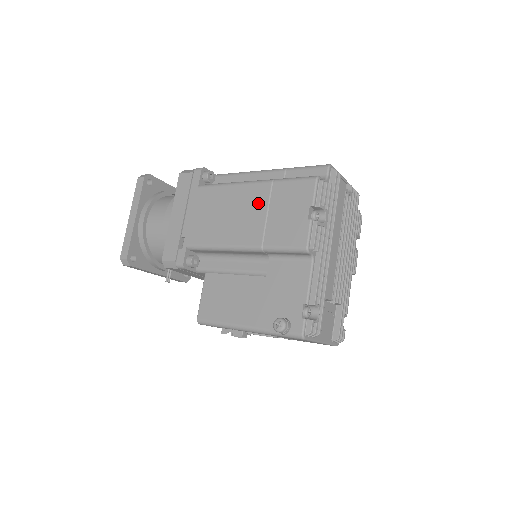
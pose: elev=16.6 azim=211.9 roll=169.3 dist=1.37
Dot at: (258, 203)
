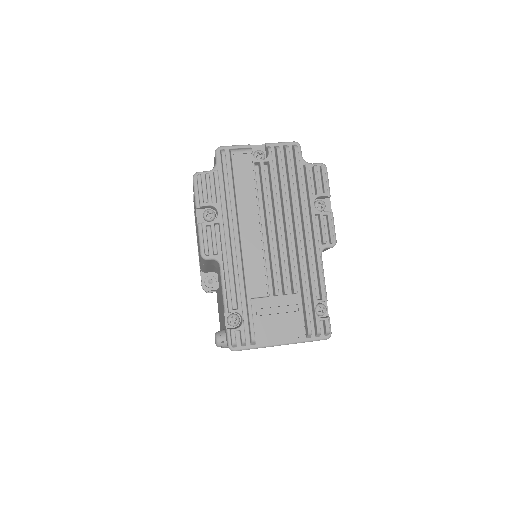
Dot at: occluded
